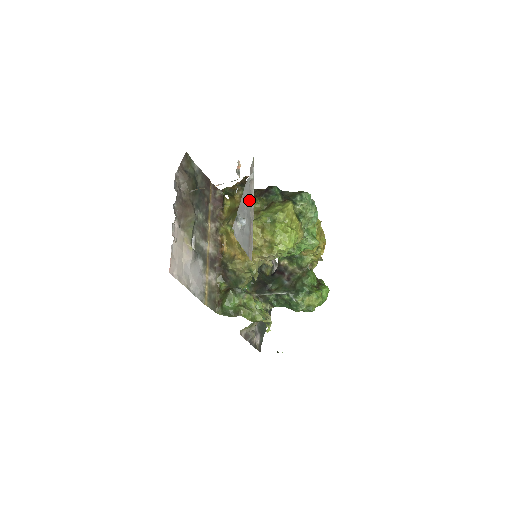
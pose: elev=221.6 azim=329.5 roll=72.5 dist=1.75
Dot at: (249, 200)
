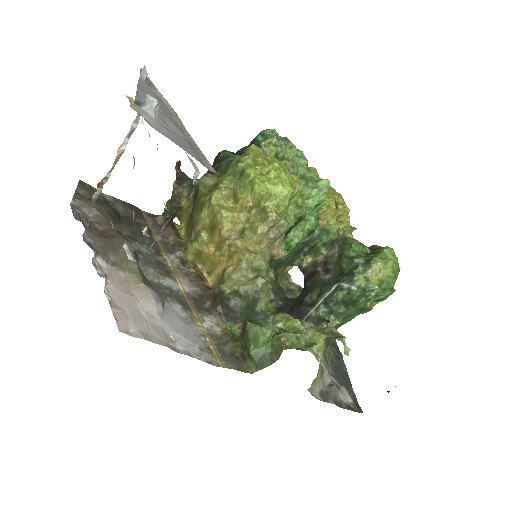
Dot at: (159, 103)
